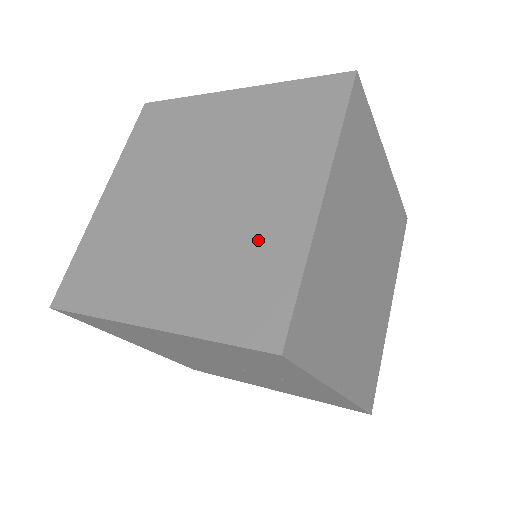
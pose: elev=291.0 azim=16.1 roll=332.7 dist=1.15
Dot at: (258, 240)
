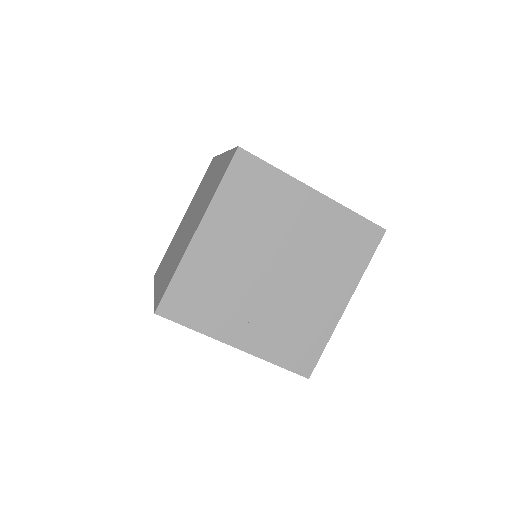
Dot at: (214, 177)
